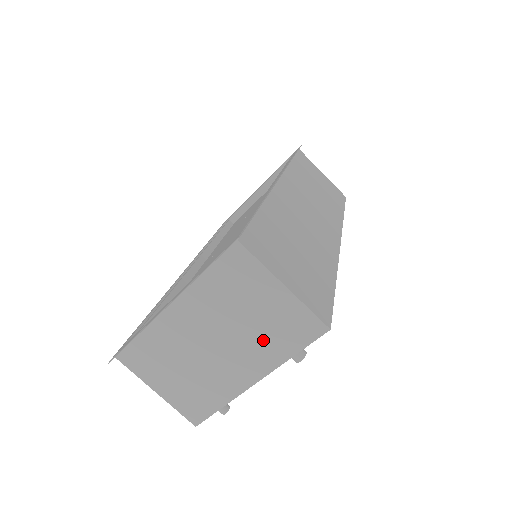
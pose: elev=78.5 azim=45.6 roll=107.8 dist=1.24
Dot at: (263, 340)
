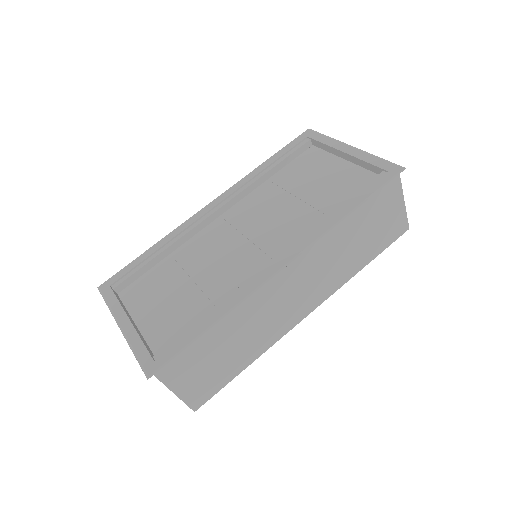
Dot at: occluded
